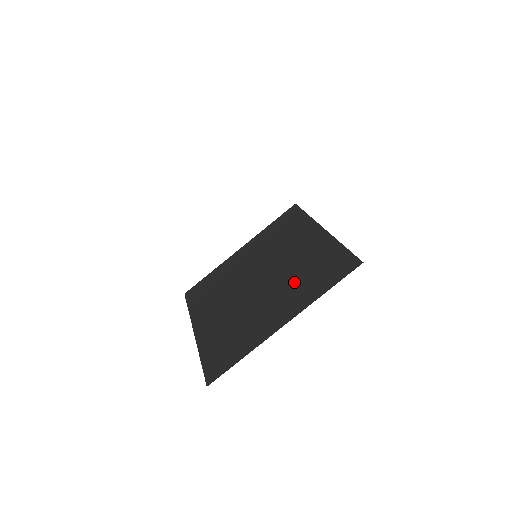
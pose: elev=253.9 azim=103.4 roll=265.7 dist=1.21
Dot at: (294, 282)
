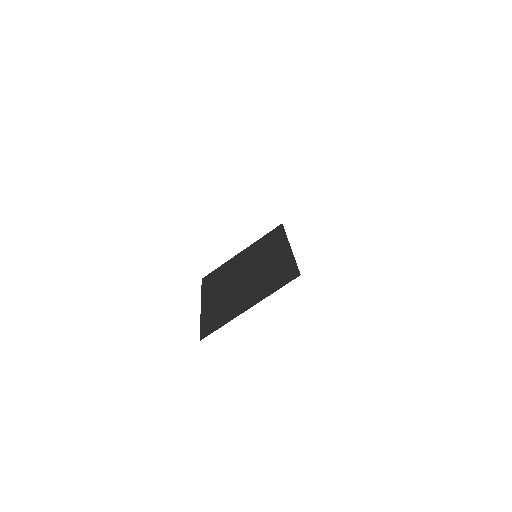
Dot at: (262, 282)
